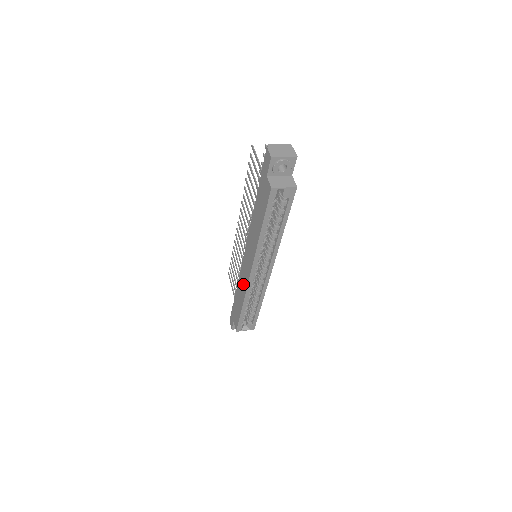
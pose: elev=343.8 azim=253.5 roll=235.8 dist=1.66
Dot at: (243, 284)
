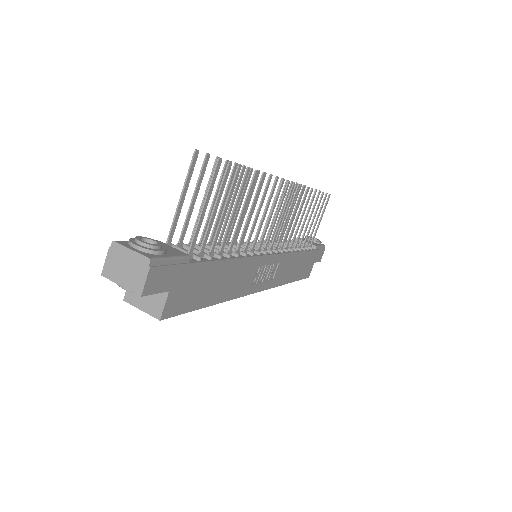
Dot at: occluded
